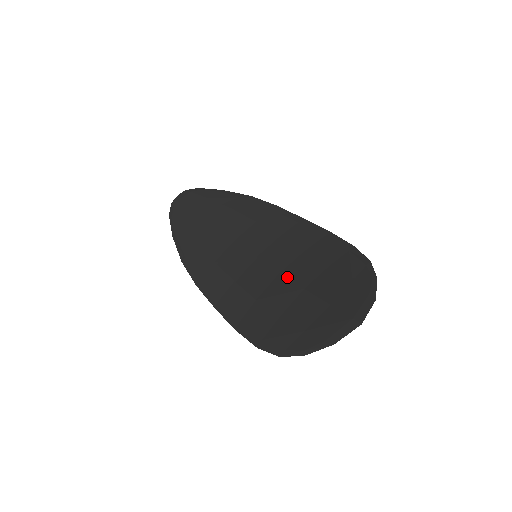
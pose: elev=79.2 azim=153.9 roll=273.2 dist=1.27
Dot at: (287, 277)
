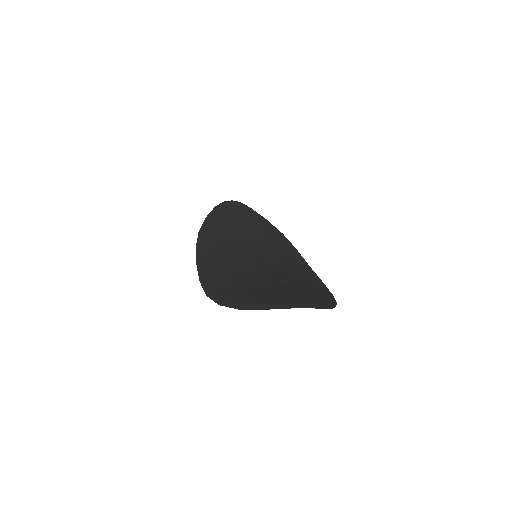
Dot at: (268, 274)
